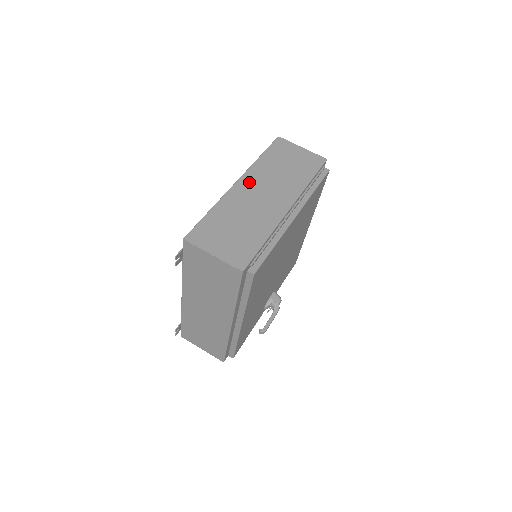
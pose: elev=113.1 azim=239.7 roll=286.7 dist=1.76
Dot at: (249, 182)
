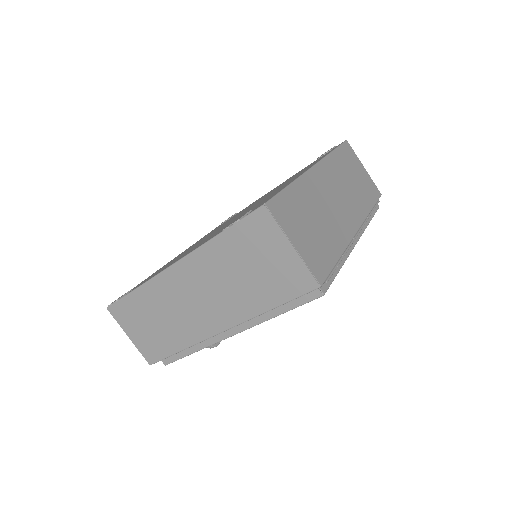
Dot at: (325, 174)
